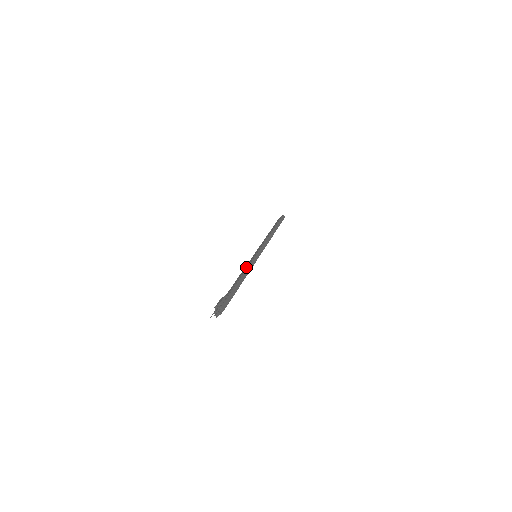
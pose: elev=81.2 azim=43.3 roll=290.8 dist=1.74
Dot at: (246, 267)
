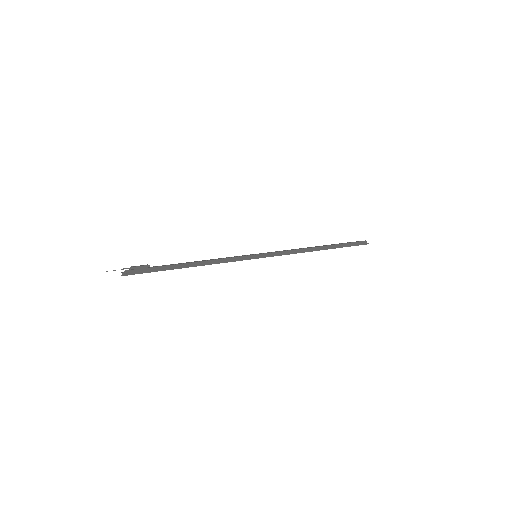
Dot at: (223, 258)
